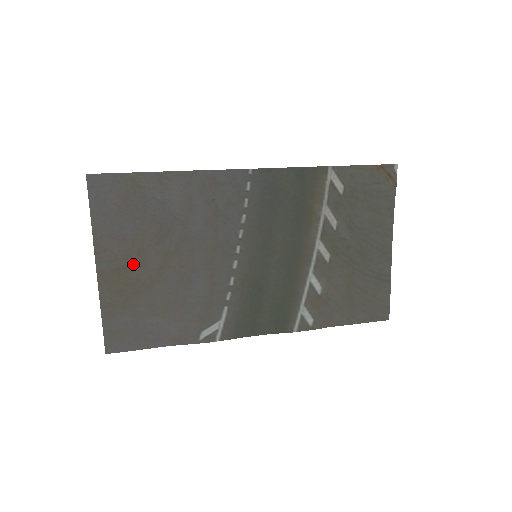
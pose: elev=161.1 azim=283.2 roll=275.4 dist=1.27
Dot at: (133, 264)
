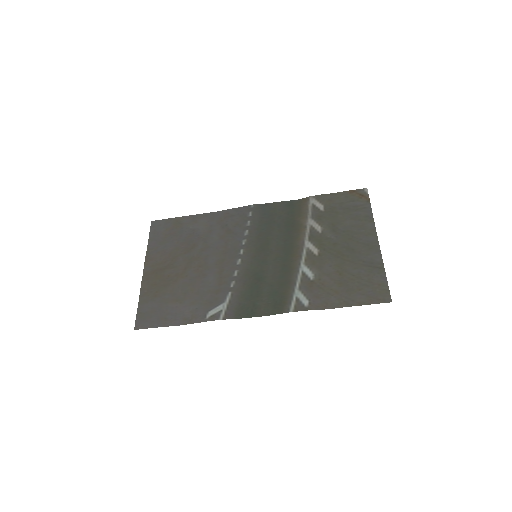
Dot at: (167, 267)
